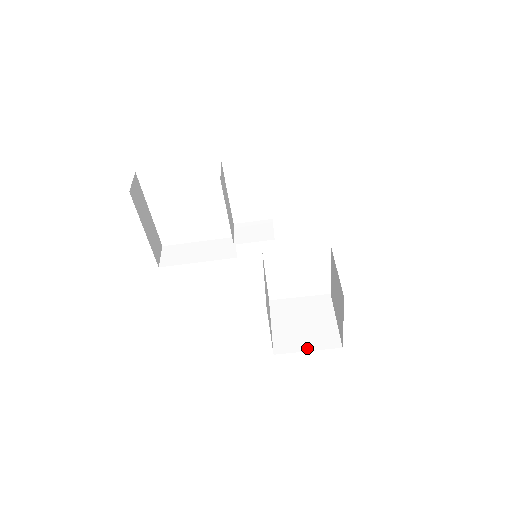
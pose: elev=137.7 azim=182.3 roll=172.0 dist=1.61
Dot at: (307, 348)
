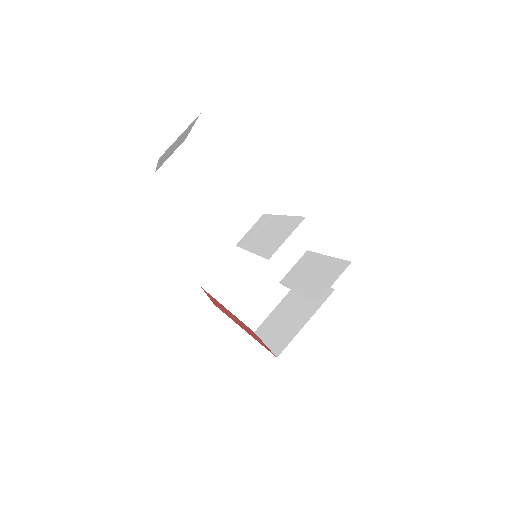
Dot at: (231, 307)
